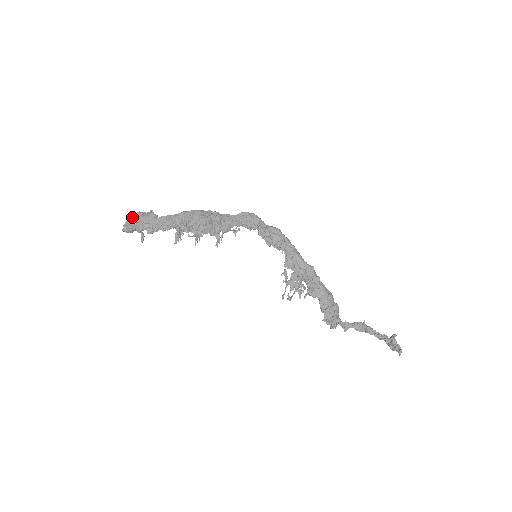
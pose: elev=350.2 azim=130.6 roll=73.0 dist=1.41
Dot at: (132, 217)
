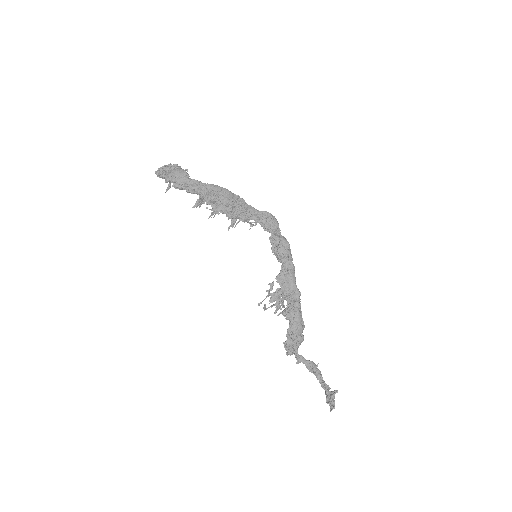
Dot at: (168, 166)
